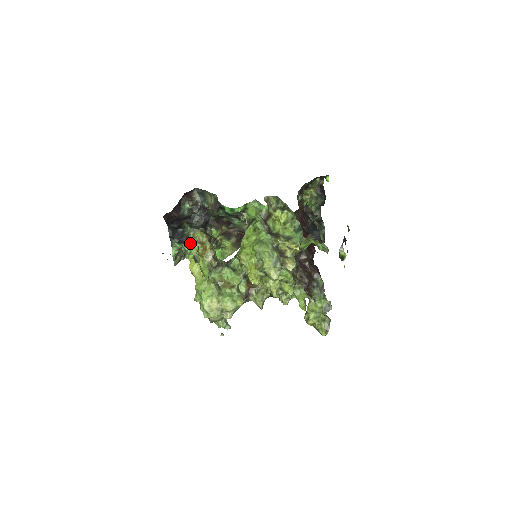
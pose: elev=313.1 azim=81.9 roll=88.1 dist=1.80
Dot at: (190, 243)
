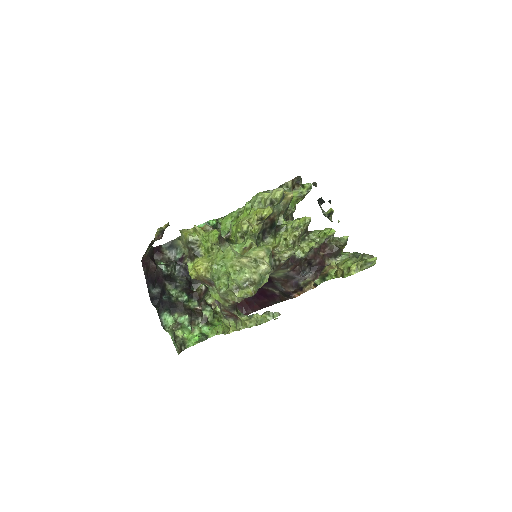
Dot at: (182, 232)
